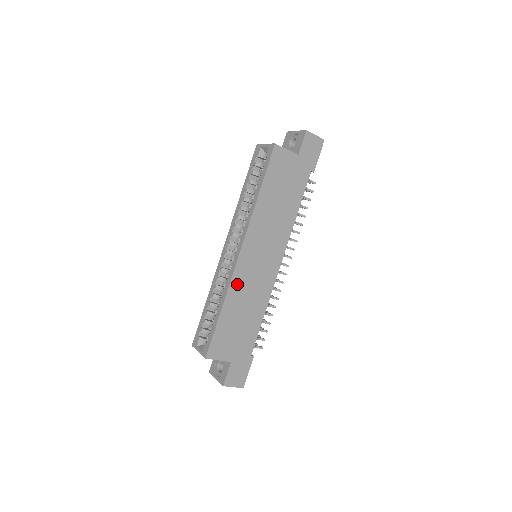
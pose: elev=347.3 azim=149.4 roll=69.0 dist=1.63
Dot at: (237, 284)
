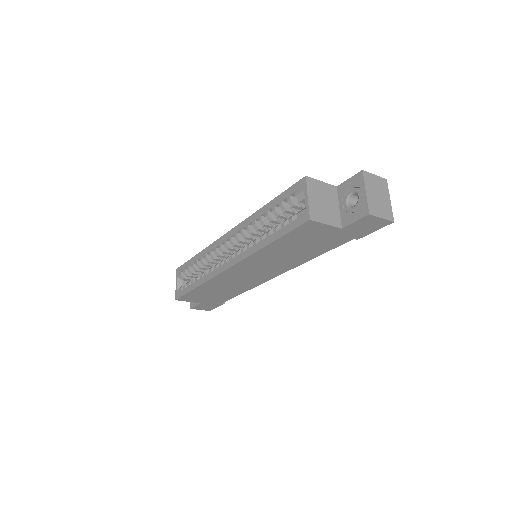
Dot at: (219, 280)
